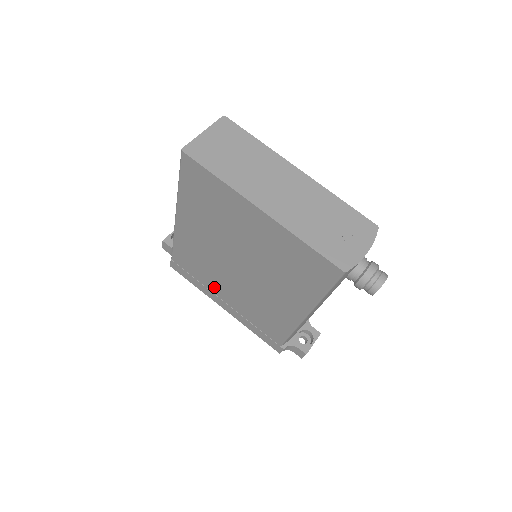
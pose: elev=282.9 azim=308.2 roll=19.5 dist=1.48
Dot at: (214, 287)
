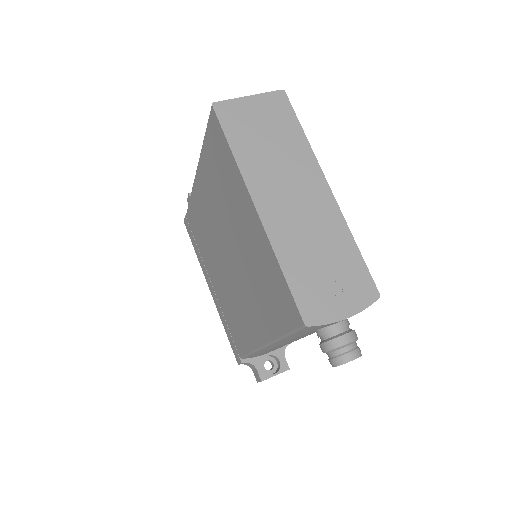
Dot at: (208, 264)
